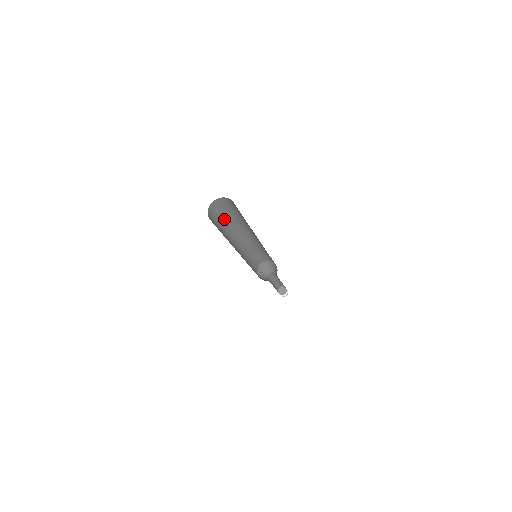
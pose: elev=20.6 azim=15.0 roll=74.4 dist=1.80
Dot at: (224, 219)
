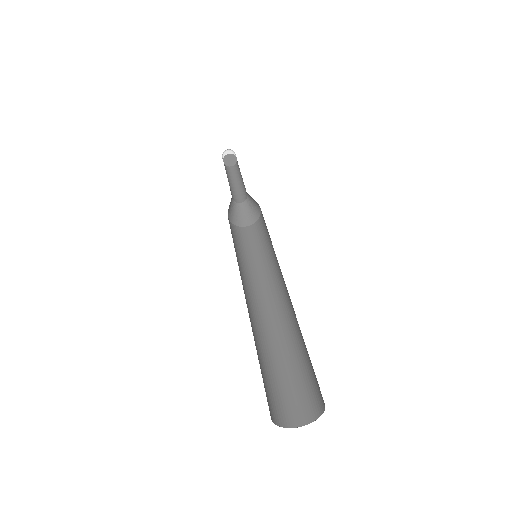
Dot at: occluded
